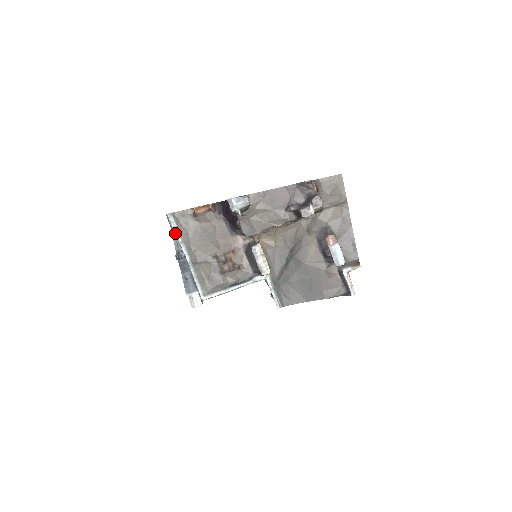
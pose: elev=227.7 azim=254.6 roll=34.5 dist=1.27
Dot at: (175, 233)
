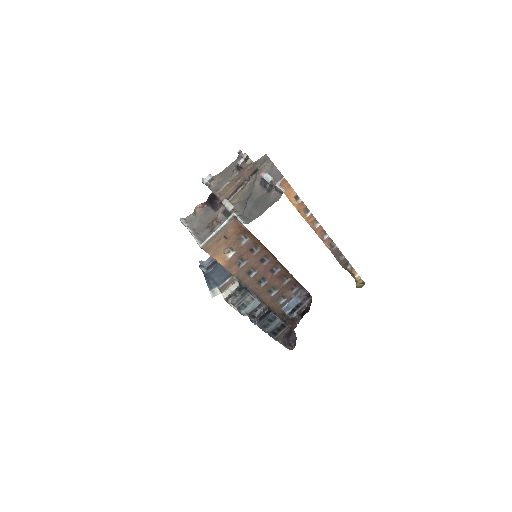
Dot at: (184, 224)
